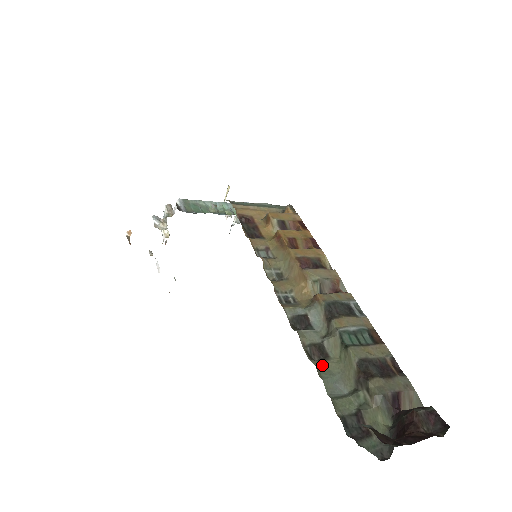
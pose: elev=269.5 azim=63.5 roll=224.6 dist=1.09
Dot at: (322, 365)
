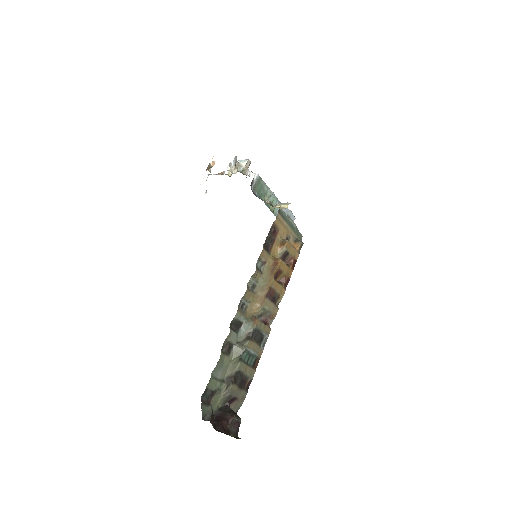
Dot at: (223, 357)
